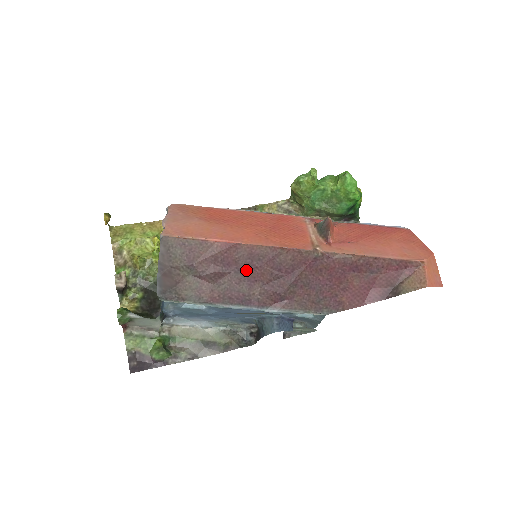
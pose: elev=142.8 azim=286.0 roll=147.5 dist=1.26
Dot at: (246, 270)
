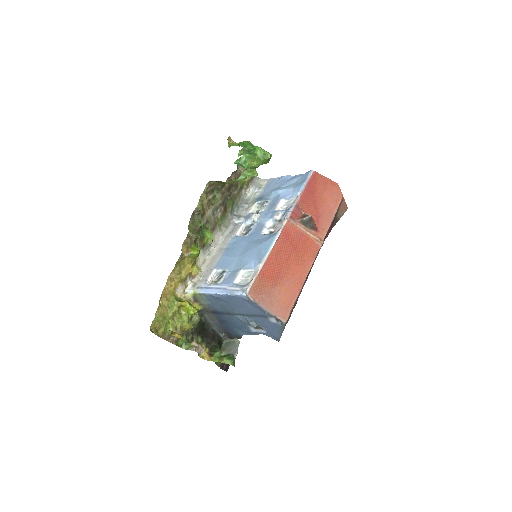
Dot at: occluded
